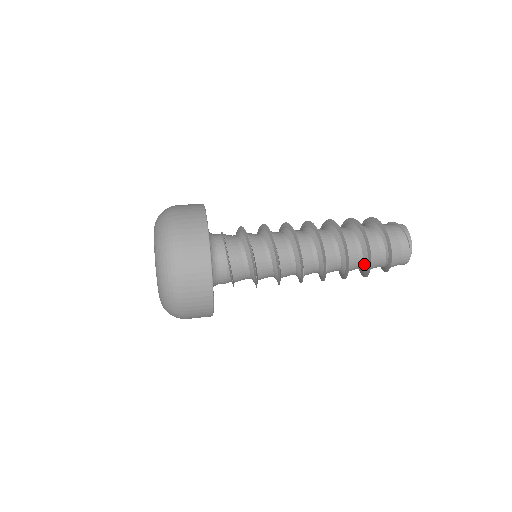
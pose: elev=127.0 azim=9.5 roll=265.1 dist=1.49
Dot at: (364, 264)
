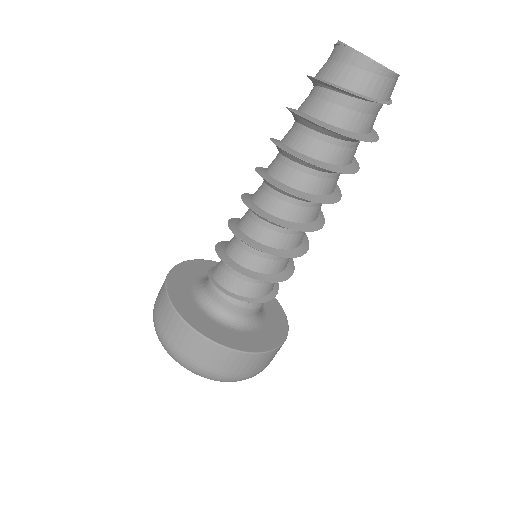
Dot at: (304, 124)
